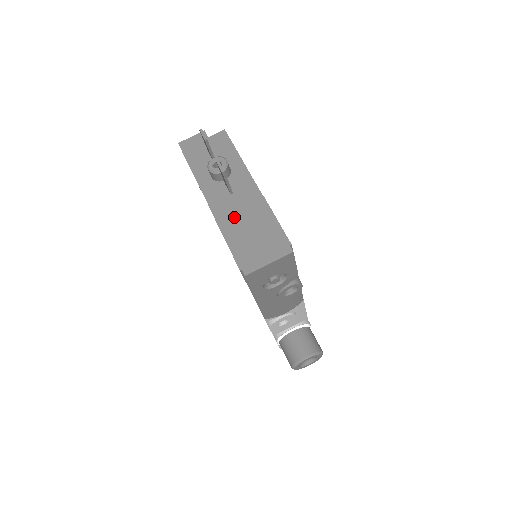
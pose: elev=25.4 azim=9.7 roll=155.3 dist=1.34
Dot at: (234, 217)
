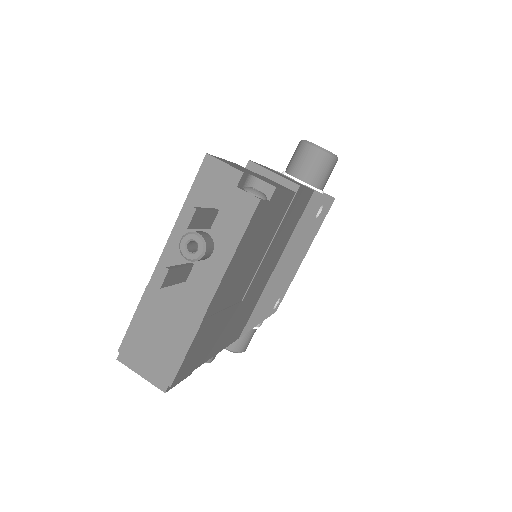
Dot at: (162, 304)
